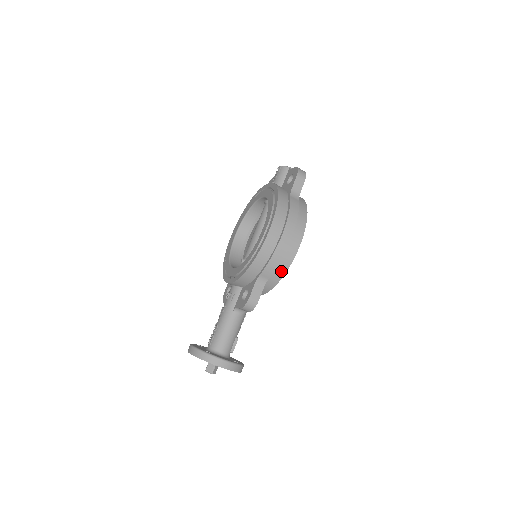
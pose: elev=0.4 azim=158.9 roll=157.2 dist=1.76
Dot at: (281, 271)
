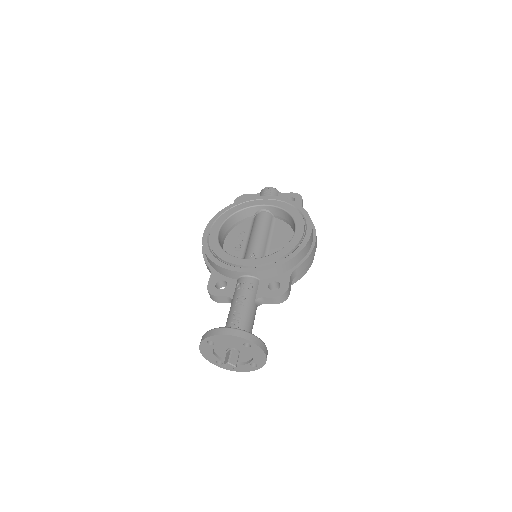
Dot at: (303, 272)
